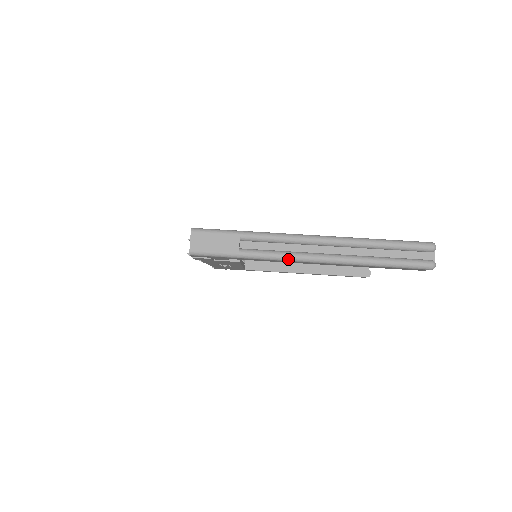
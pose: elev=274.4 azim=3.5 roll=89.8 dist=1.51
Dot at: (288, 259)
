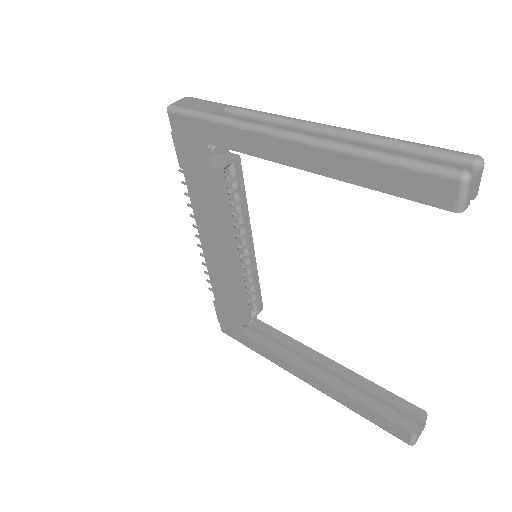
Dot at: (257, 128)
